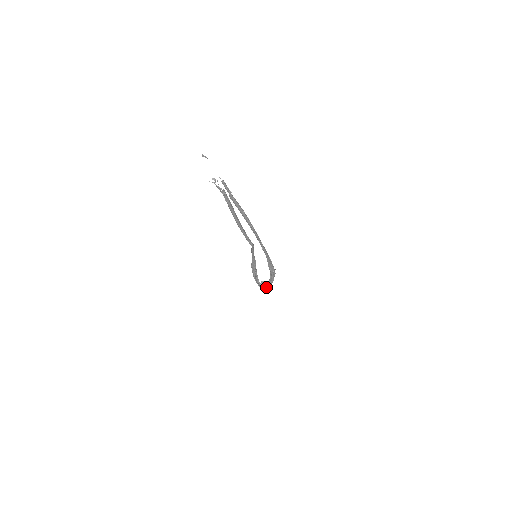
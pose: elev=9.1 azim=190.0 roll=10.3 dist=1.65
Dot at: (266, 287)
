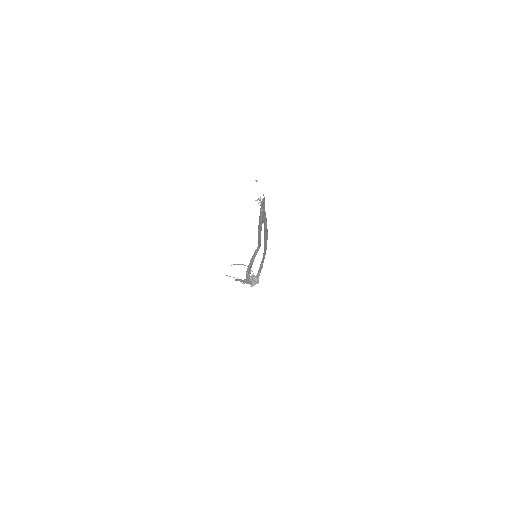
Dot at: (255, 281)
